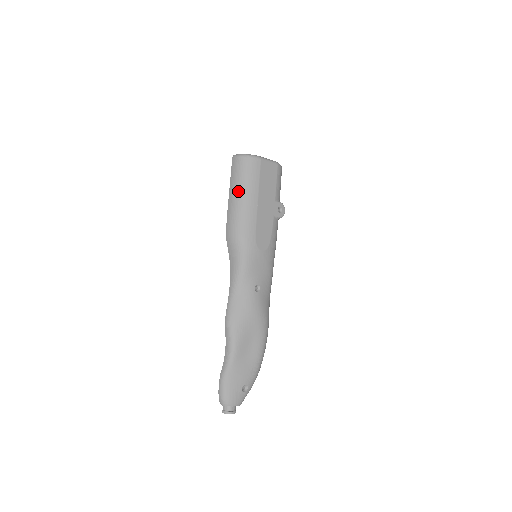
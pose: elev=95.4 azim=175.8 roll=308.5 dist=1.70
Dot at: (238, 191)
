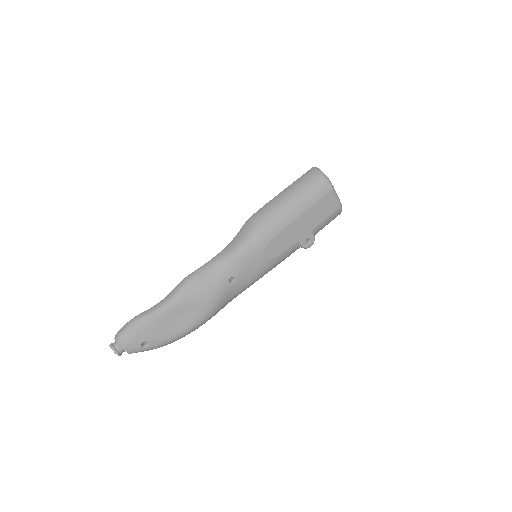
Dot at: (292, 194)
